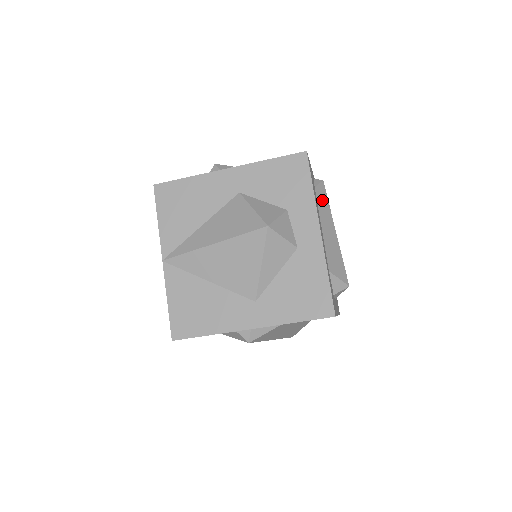
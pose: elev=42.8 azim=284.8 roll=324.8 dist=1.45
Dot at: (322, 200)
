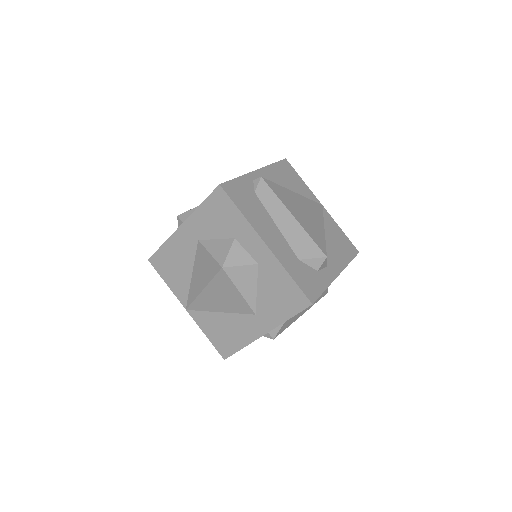
Dot at: (267, 198)
